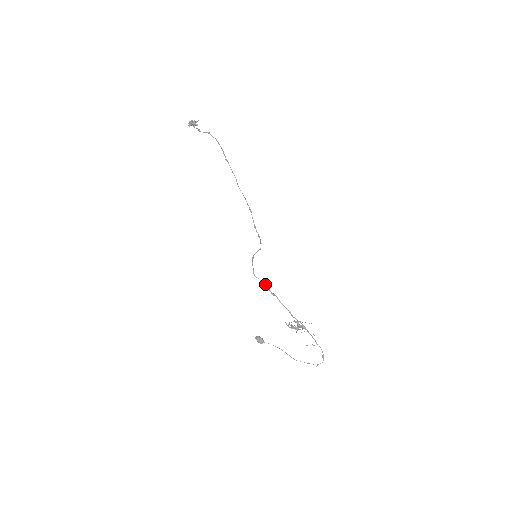
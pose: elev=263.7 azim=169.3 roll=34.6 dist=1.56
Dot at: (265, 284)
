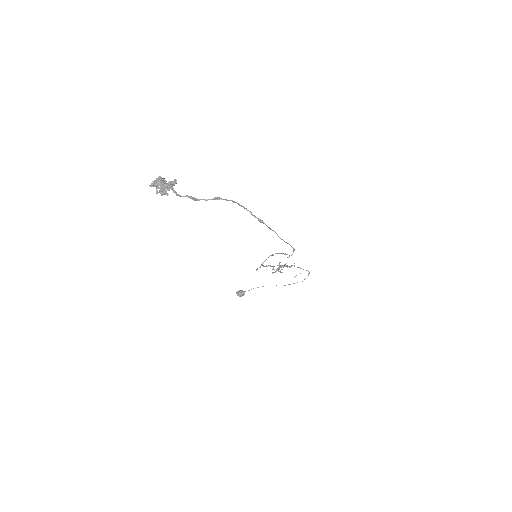
Dot at: occluded
